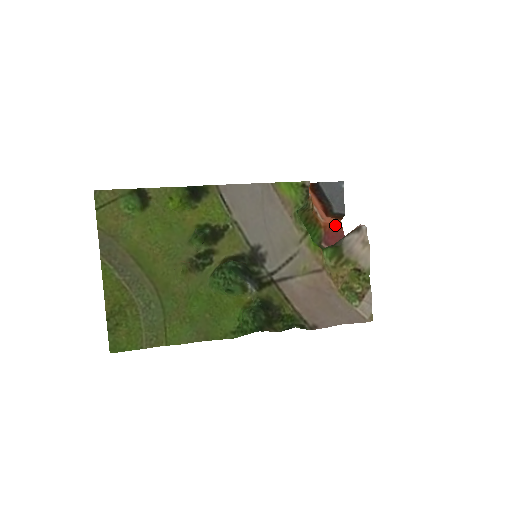
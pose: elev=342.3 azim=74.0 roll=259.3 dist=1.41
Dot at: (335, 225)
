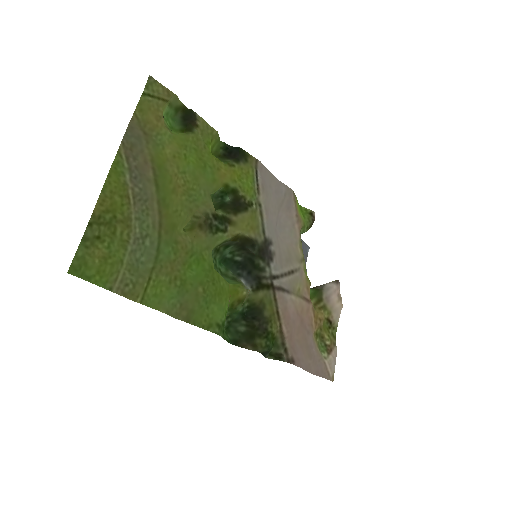
Dot at: occluded
